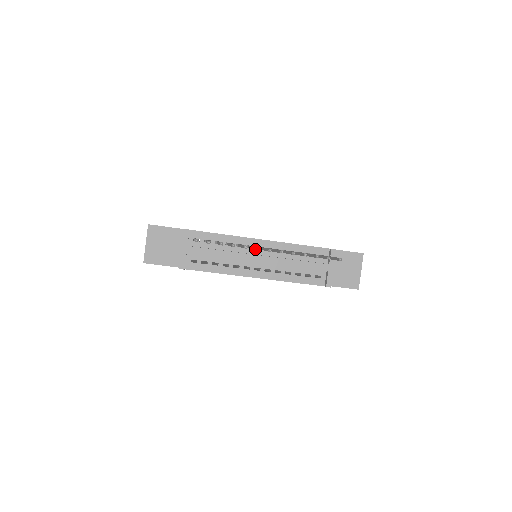
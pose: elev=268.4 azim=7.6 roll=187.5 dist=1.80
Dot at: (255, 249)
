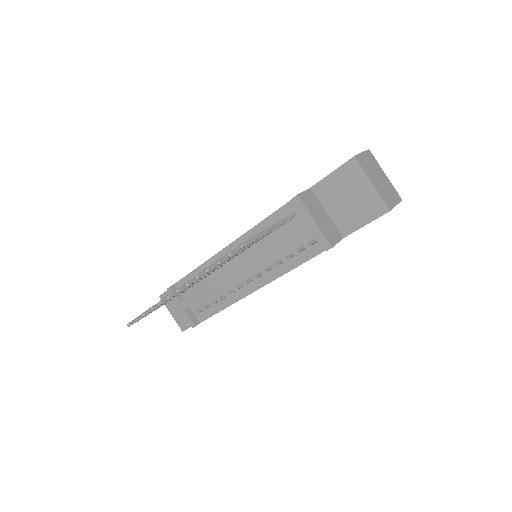
Dot at: (173, 296)
